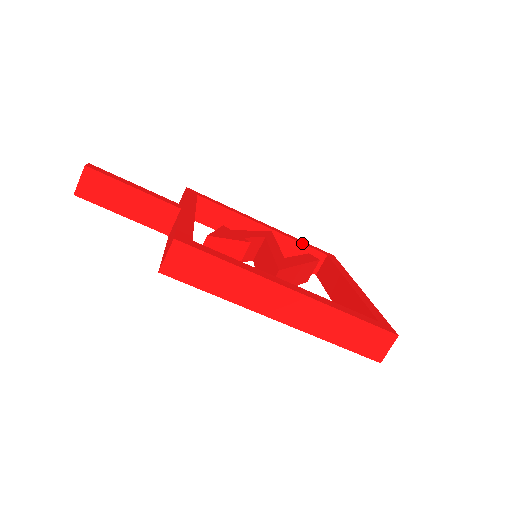
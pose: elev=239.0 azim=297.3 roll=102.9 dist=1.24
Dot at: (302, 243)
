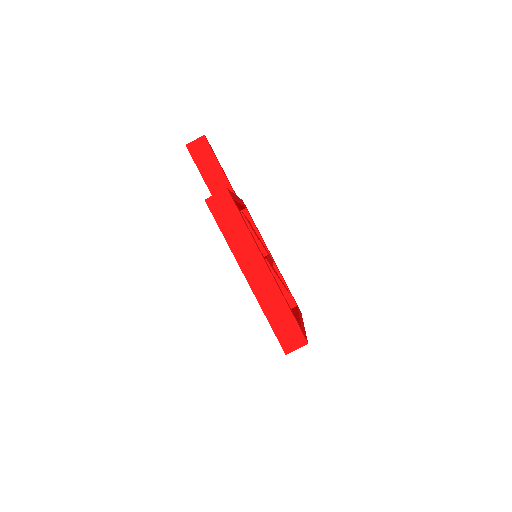
Dot at: occluded
